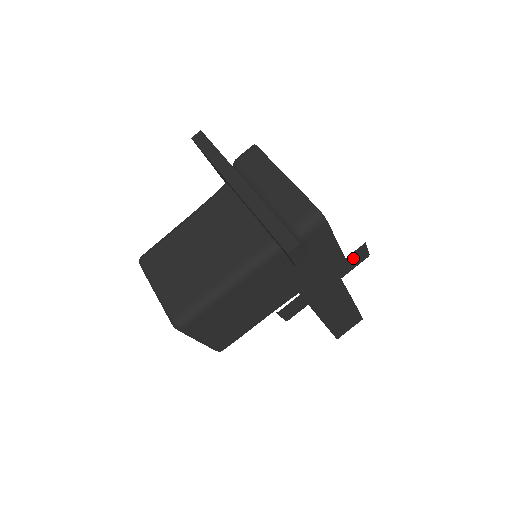
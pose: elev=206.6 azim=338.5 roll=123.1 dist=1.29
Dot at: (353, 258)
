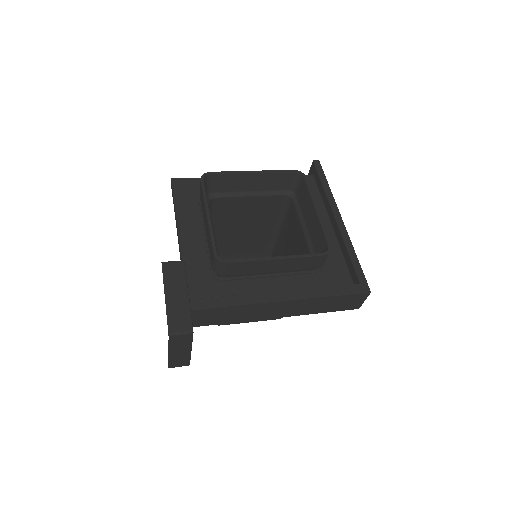
Dot at: (177, 340)
